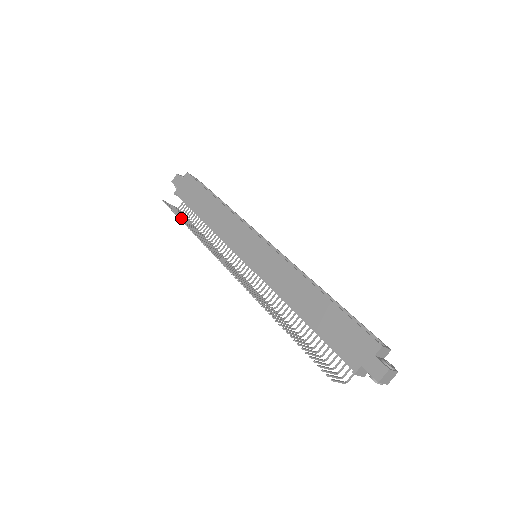
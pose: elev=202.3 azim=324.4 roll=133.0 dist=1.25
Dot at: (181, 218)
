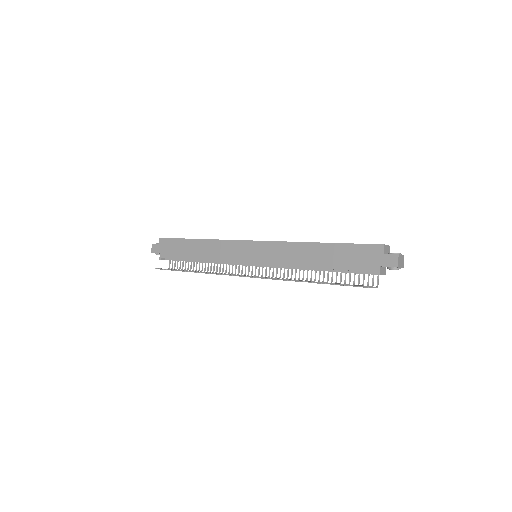
Dot at: (180, 270)
